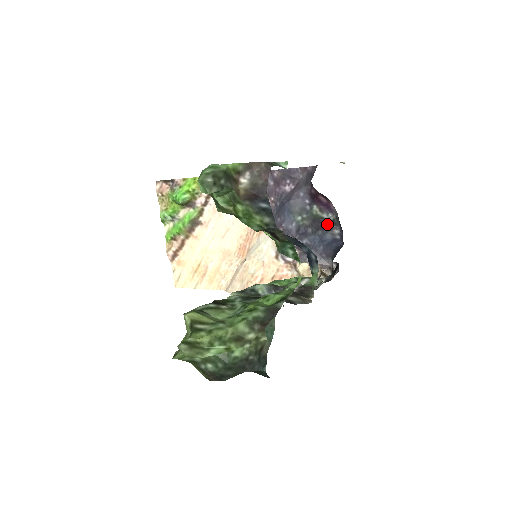
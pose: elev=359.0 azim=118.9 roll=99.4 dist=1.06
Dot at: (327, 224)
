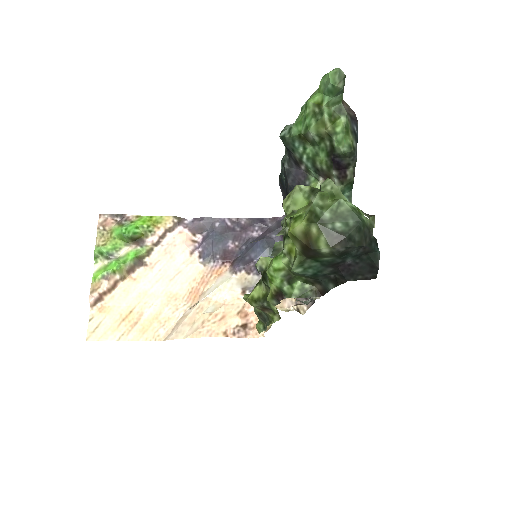
Dot at: occluded
